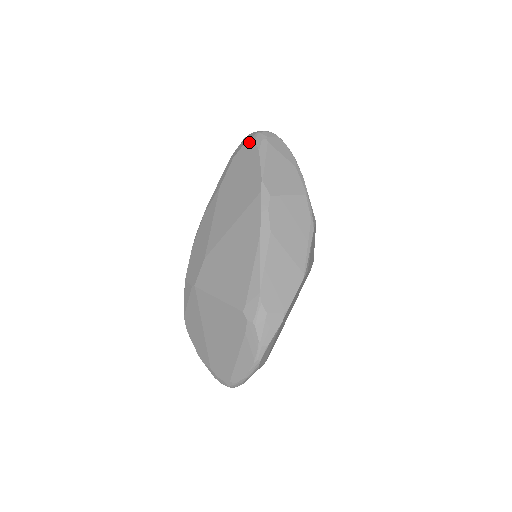
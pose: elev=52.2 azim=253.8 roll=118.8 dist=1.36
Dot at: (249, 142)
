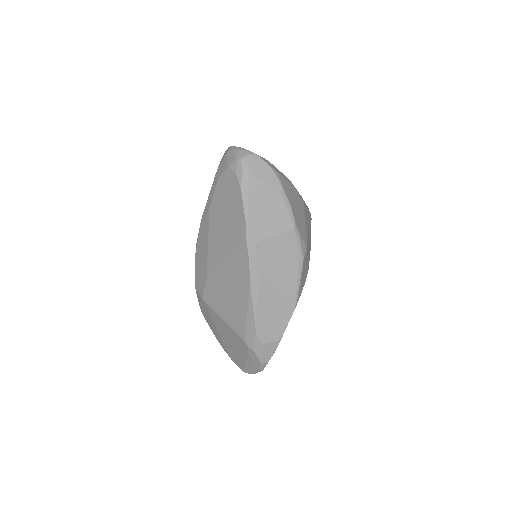
Dot at: (230, 170)
